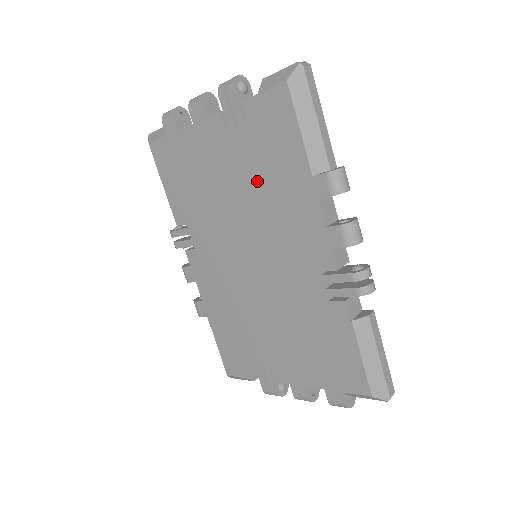
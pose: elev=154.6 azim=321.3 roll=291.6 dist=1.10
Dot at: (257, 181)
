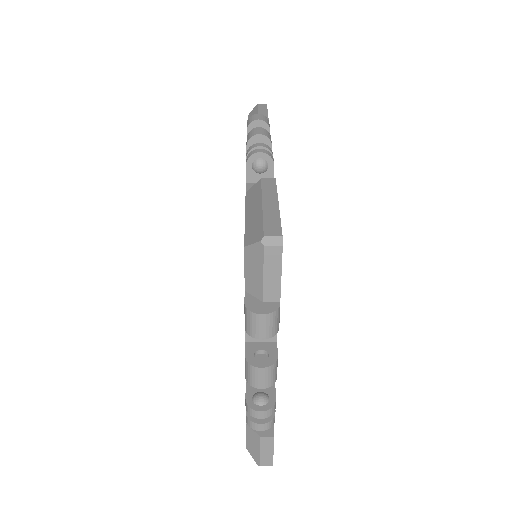
Dot at: occluded
